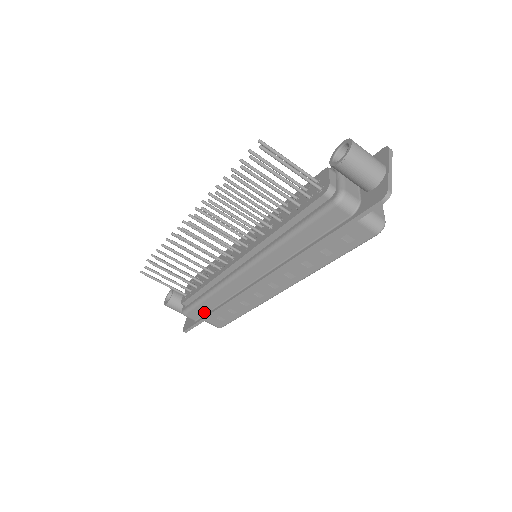
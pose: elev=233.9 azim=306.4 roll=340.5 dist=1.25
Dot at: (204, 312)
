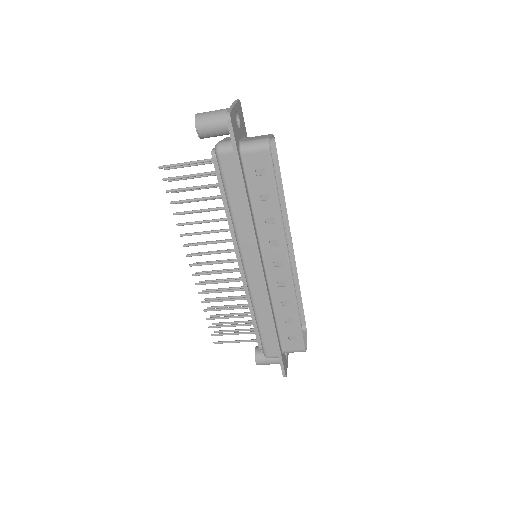
Dot at: (273, 339)
